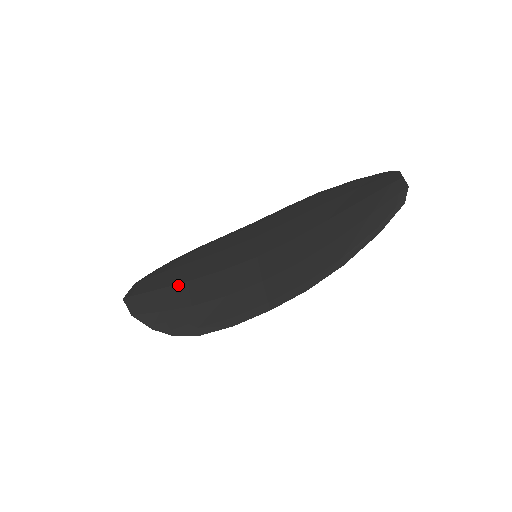
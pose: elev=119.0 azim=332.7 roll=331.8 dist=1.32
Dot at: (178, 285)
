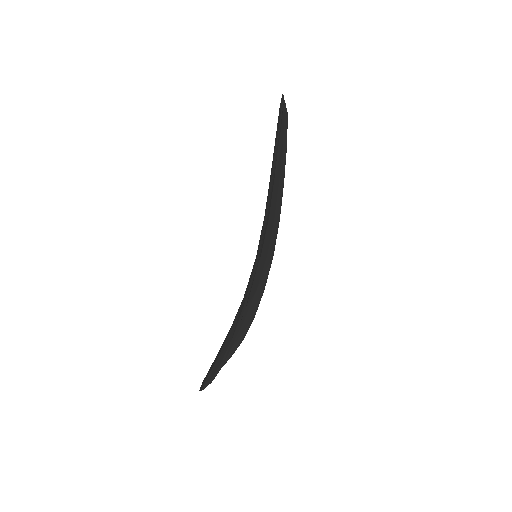
Dot at: (225, 338)
